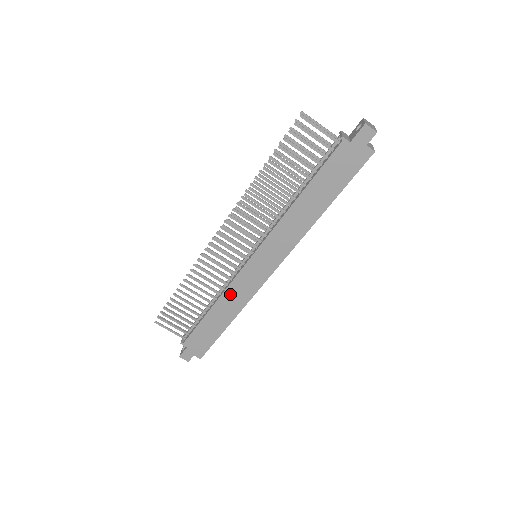
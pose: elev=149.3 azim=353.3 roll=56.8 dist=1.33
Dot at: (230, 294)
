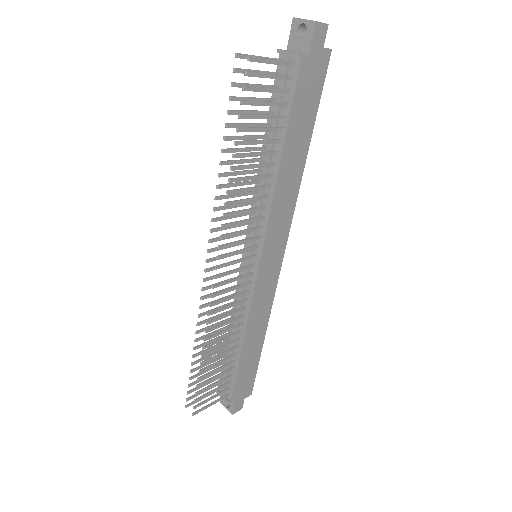
Dot at: (254, 314)
